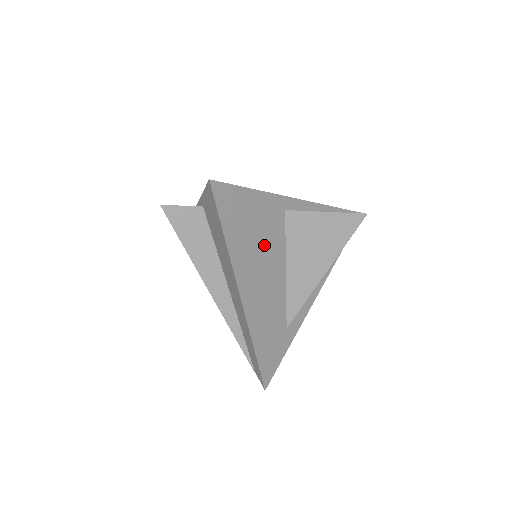
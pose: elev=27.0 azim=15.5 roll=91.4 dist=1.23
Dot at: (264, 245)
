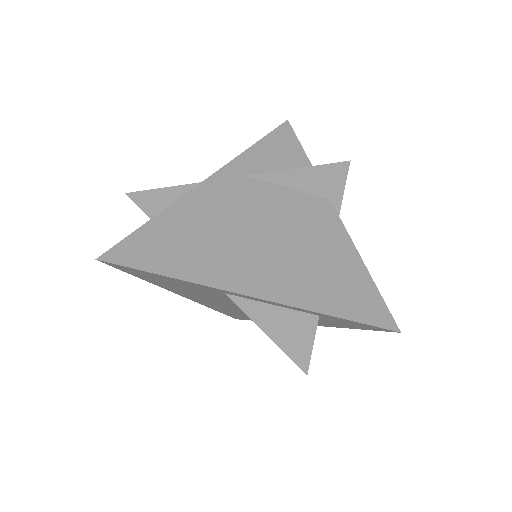
Dot at: (200, 293)
